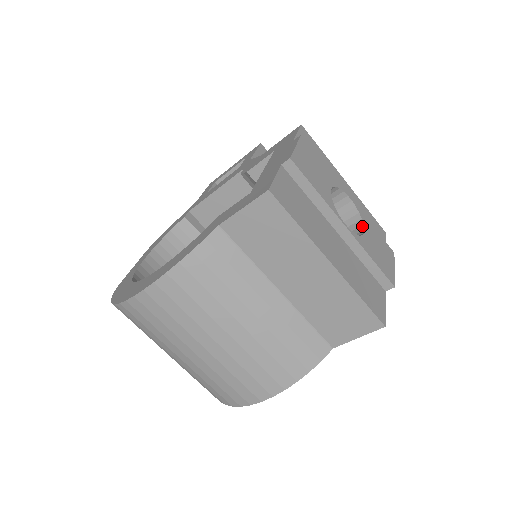
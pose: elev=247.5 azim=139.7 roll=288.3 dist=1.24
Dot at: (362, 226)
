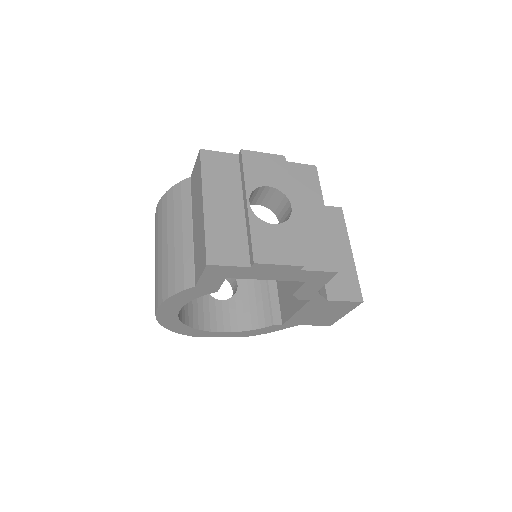
Dot at: (280, 224)
